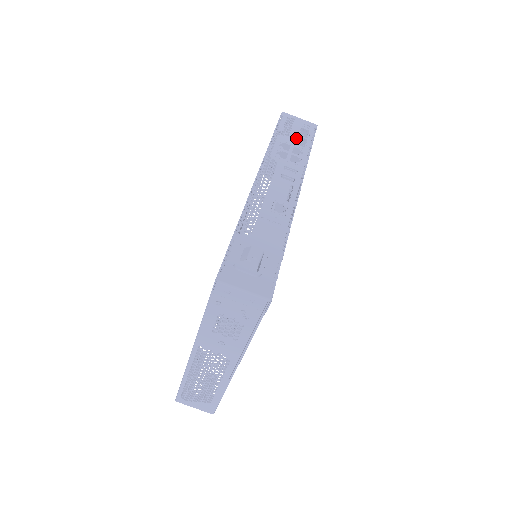
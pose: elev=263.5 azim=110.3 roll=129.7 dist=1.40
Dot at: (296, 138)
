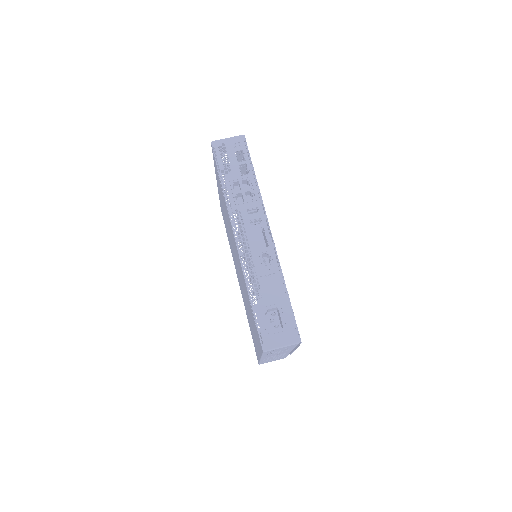
Dot at: (238, 168)
